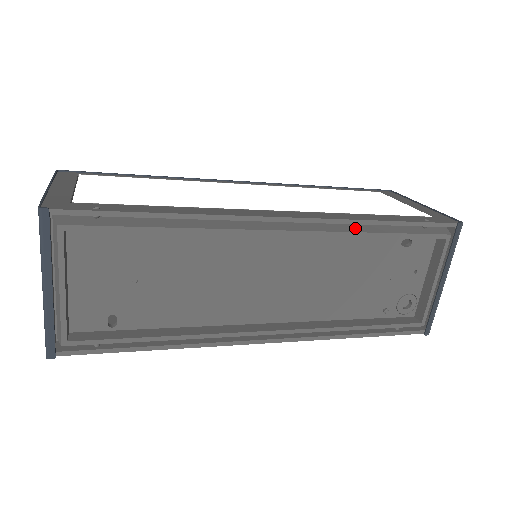
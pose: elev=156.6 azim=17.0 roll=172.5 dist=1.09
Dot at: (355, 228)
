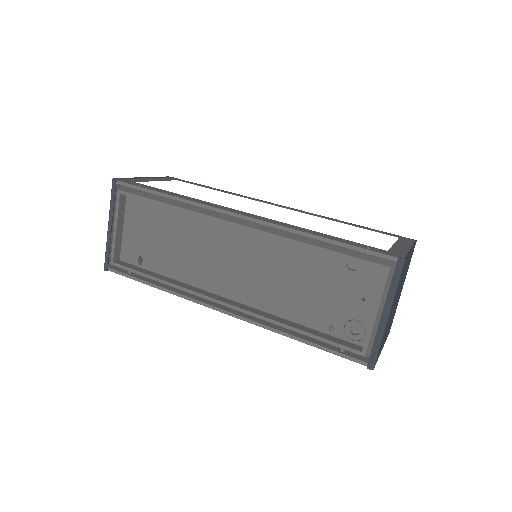
Dot at: (297, 238)
